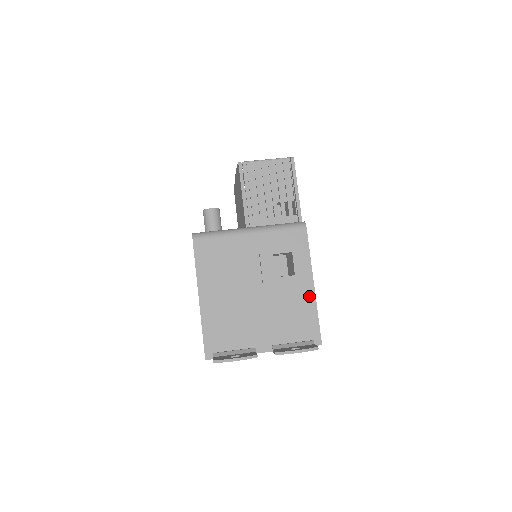
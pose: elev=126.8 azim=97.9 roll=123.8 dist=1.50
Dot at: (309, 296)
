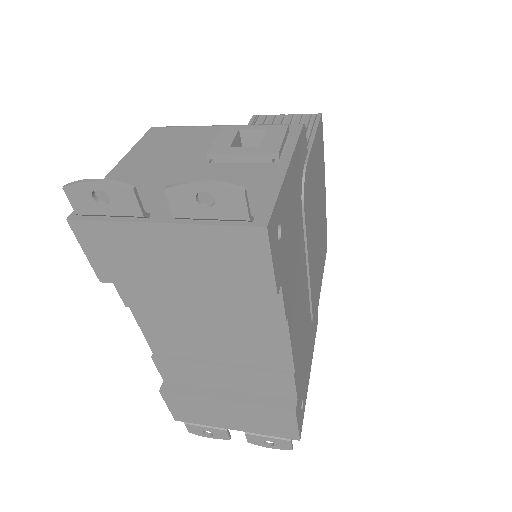
Dot at: (274, 175)
